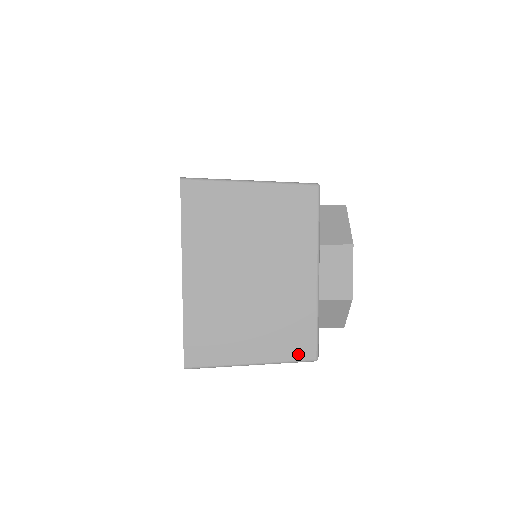
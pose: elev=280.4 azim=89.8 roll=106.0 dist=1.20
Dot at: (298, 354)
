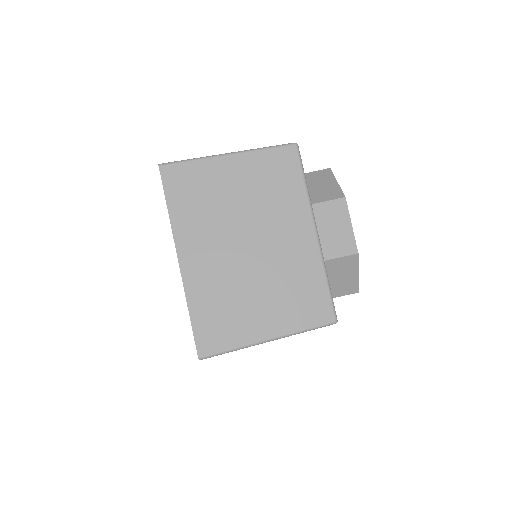
Dot at: (315, 319)
